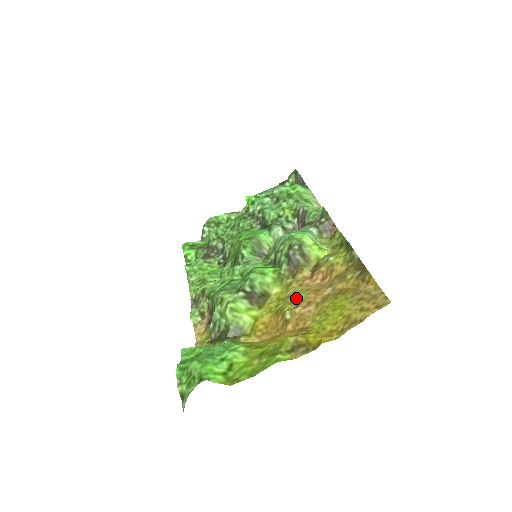
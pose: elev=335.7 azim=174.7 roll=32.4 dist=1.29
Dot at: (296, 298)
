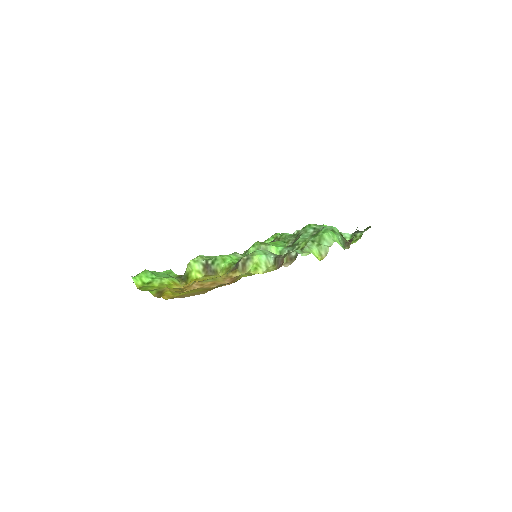
Dot at: (207, 280)
